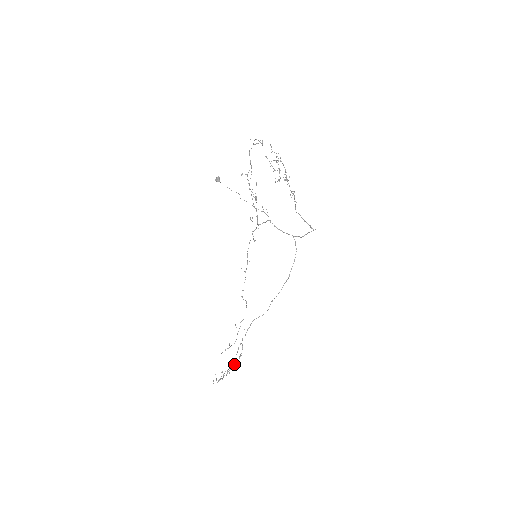
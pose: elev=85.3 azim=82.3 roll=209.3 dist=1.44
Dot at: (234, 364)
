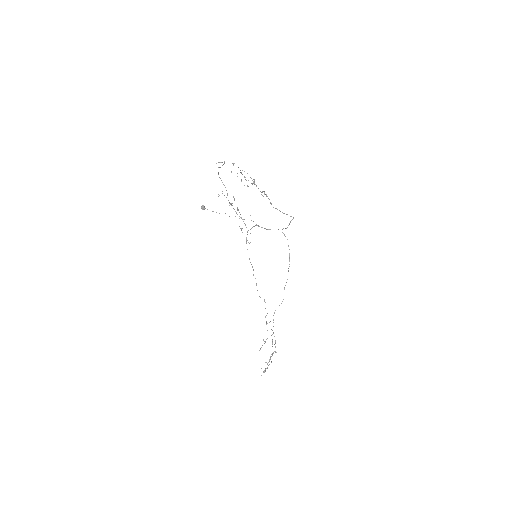
Dot at: (273, 353)
